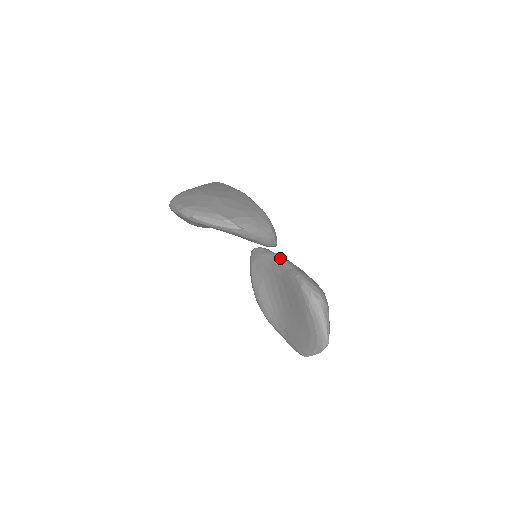
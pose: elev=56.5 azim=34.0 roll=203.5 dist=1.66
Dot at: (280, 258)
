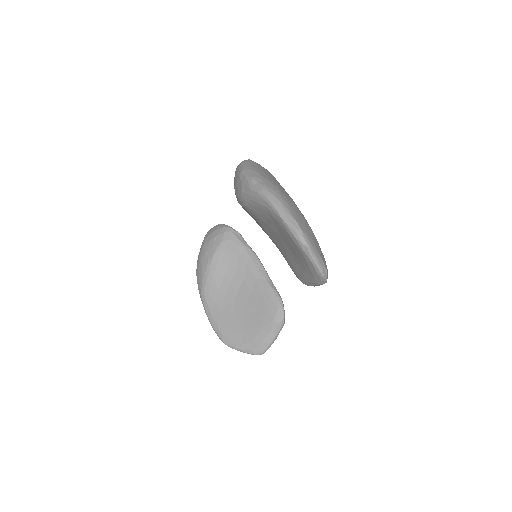
Dot at: (262, 264)
